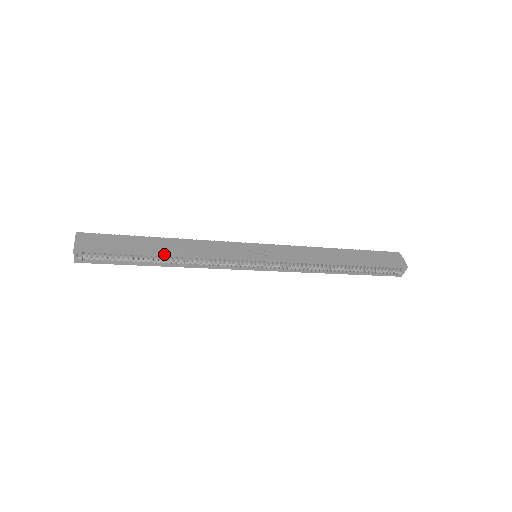
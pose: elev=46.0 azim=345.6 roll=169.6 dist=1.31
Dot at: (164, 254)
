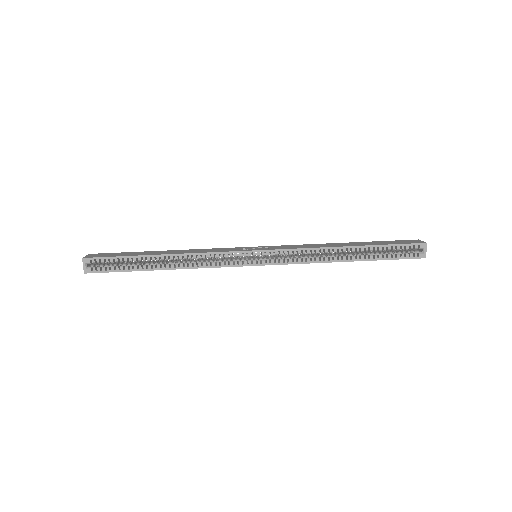
Dot at: (162, 254)
